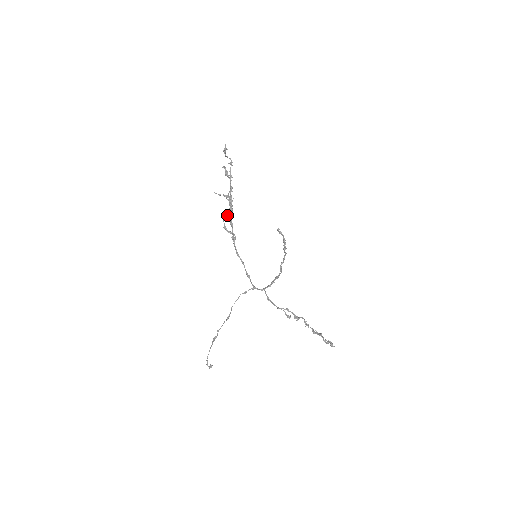
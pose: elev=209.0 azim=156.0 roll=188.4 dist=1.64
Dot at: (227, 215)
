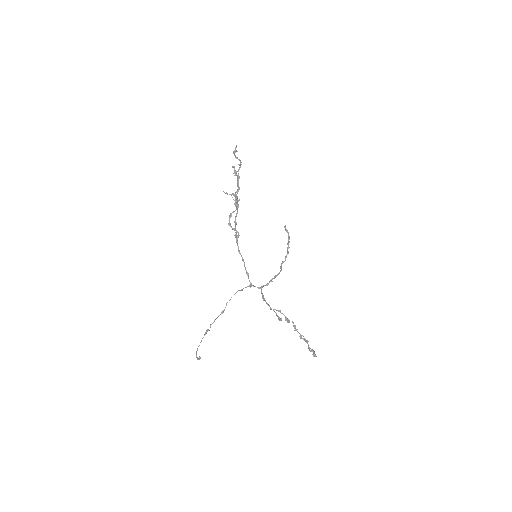
Dot at: (233, 212)
